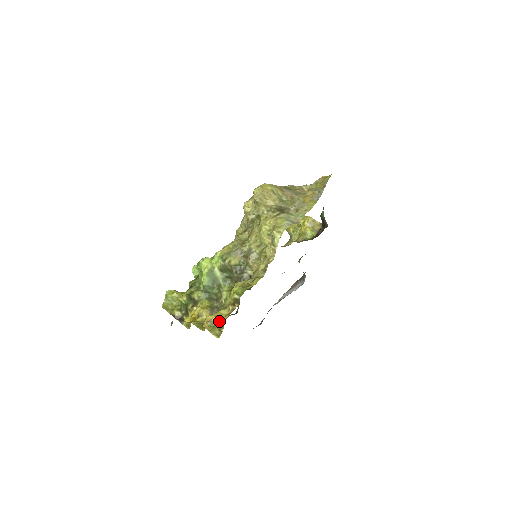
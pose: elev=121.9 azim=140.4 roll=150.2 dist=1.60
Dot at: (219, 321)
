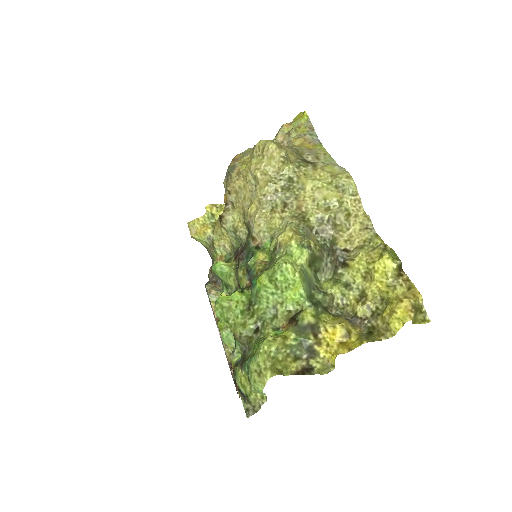
Dot at: (415, 301)
